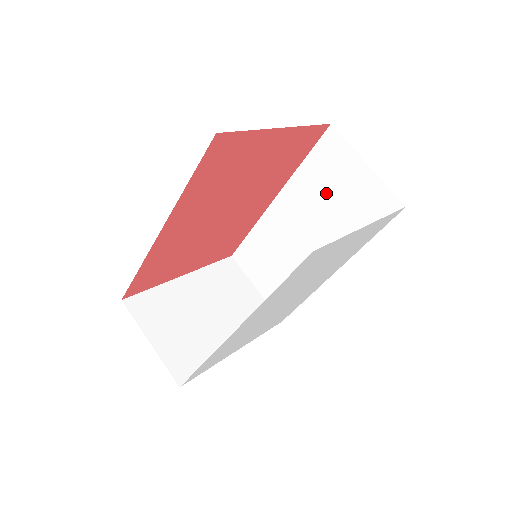
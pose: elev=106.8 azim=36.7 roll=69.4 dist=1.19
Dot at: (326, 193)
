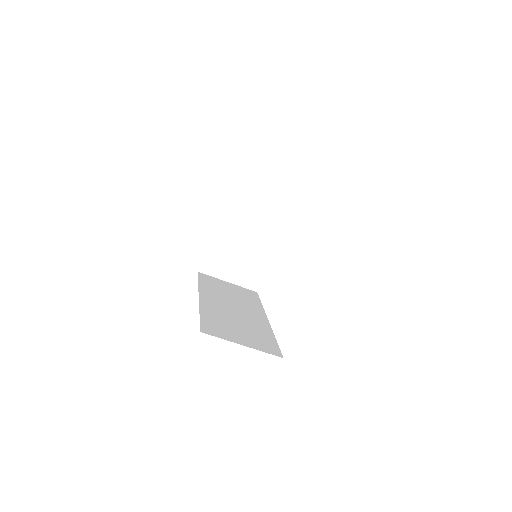
Dot at: occluded
